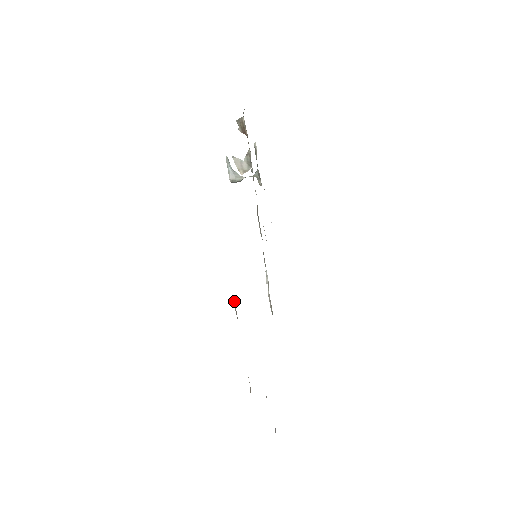
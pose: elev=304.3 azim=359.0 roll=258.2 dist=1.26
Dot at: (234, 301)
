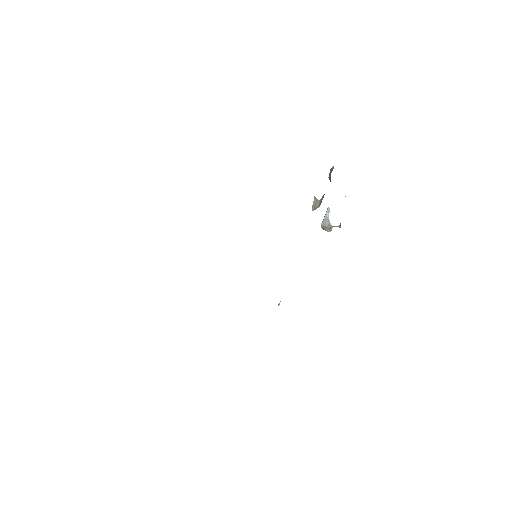
Dot at: occluded
